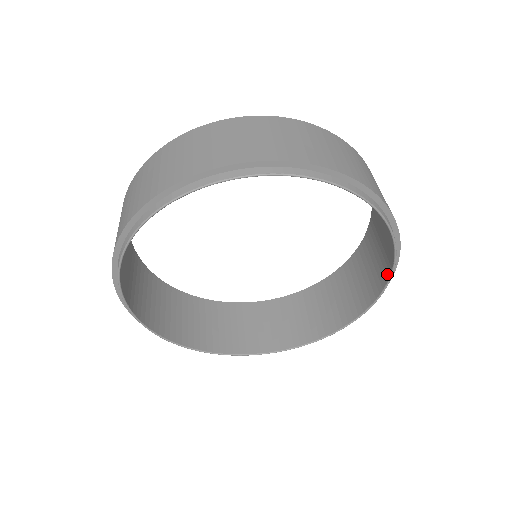
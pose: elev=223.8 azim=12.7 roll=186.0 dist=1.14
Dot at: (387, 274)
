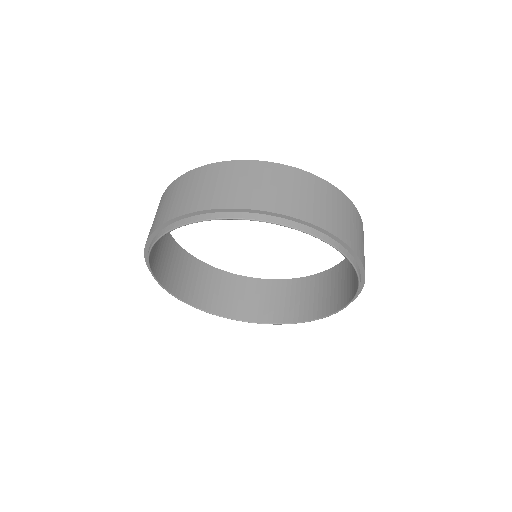
Dot at: (295, 319)
